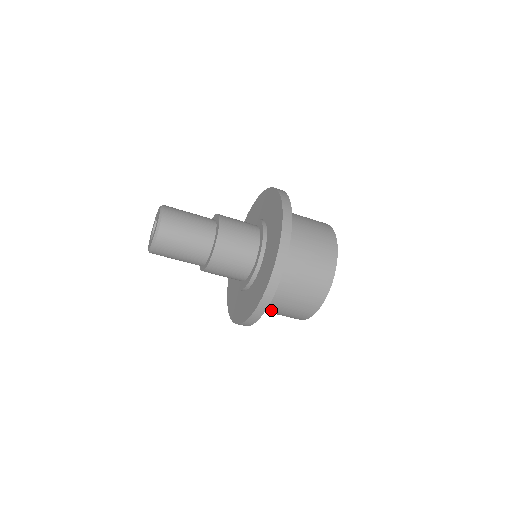
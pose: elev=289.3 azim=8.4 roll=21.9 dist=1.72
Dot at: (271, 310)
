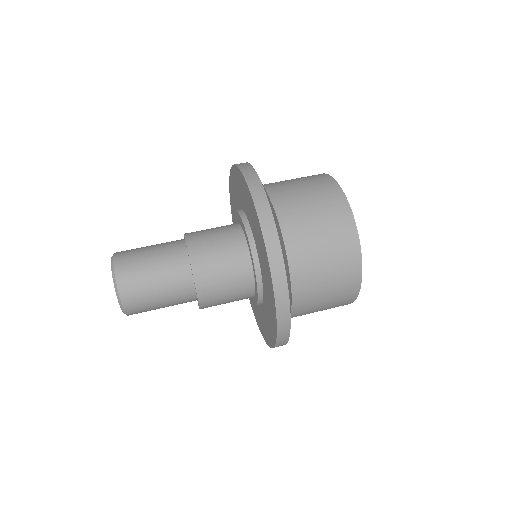
Dot at: occluded
